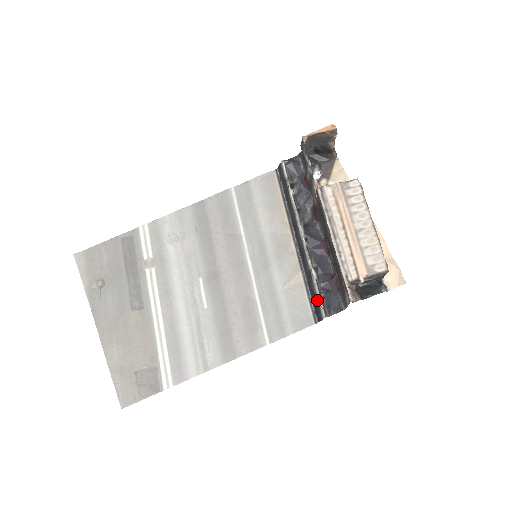
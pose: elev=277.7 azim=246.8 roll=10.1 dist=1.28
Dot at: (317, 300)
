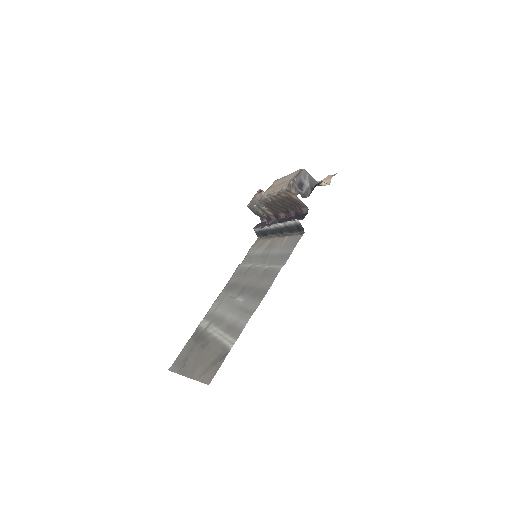
Dot at: (294, 225)
